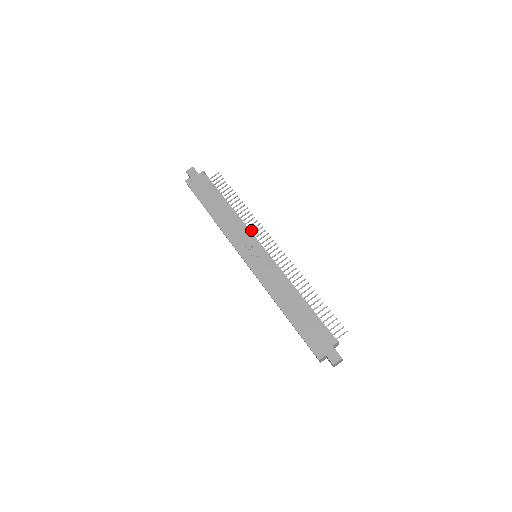
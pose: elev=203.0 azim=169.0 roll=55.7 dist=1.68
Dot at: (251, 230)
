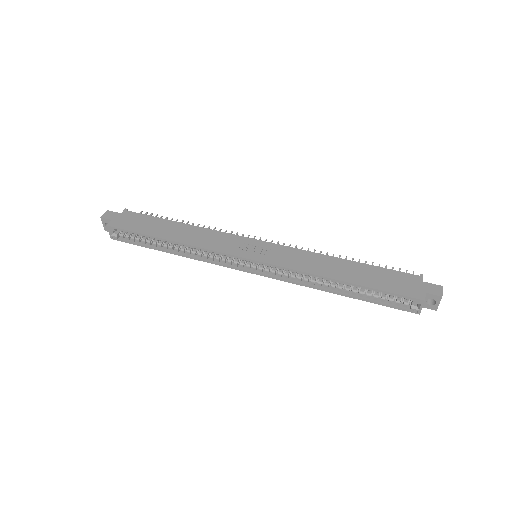
Dot at: occluded
